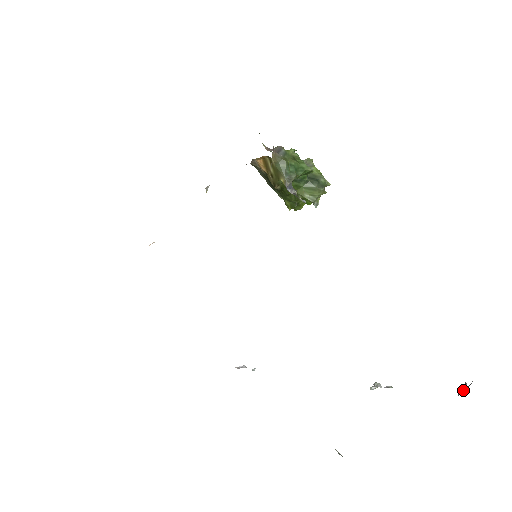
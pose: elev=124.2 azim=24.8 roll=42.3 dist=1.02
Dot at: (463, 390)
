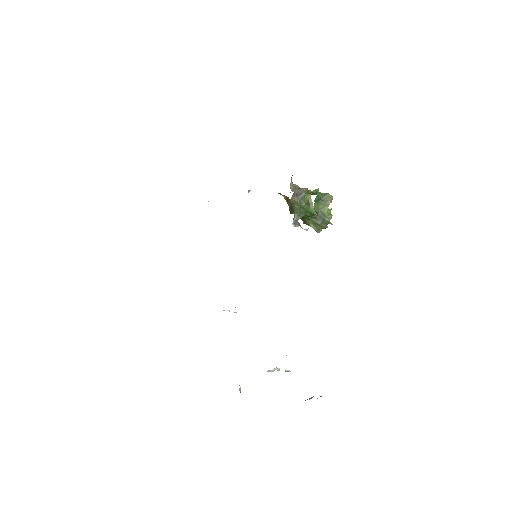
Dot at: occluded
